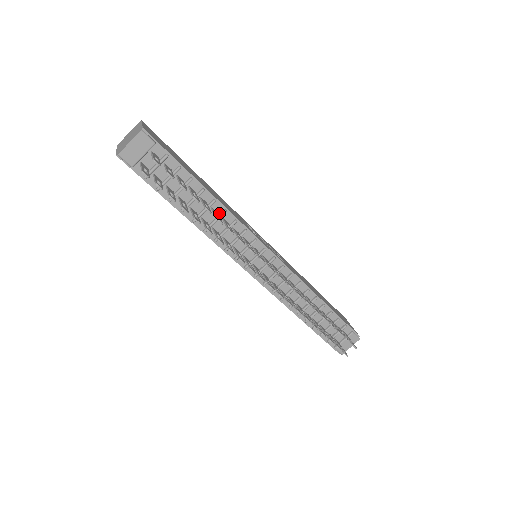
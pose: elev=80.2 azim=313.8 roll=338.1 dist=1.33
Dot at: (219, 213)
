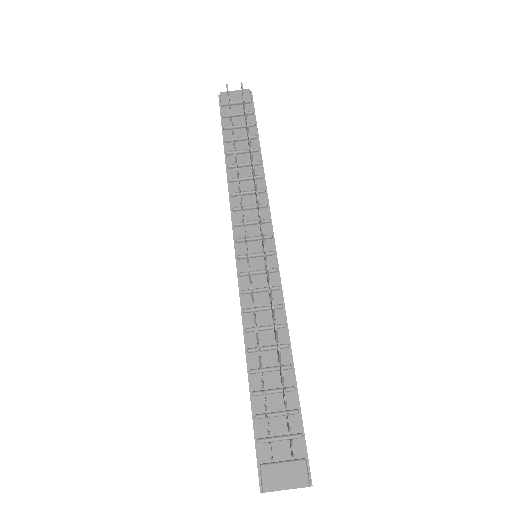
Dot at: occluded
